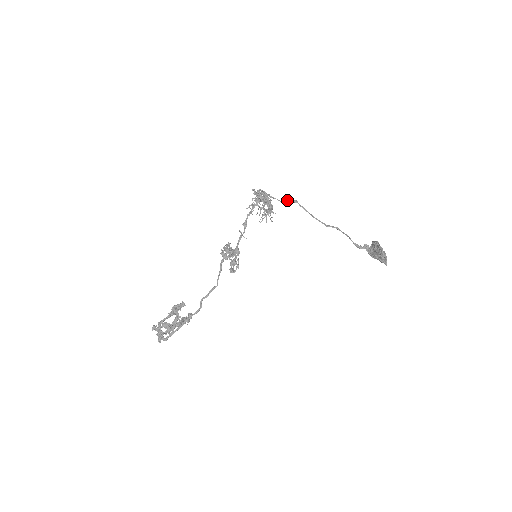
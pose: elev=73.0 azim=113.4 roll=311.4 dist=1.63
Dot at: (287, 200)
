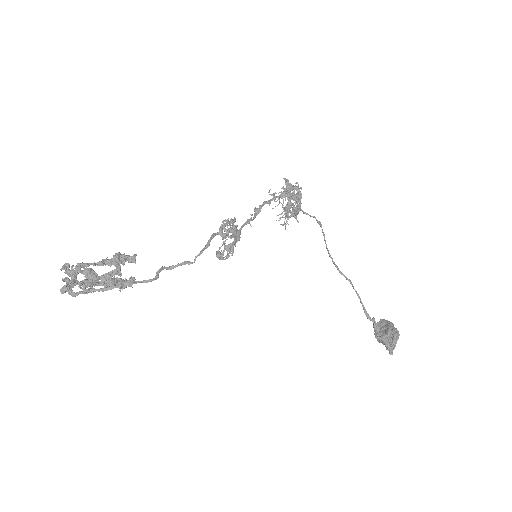
Dot at: (313, 216)
